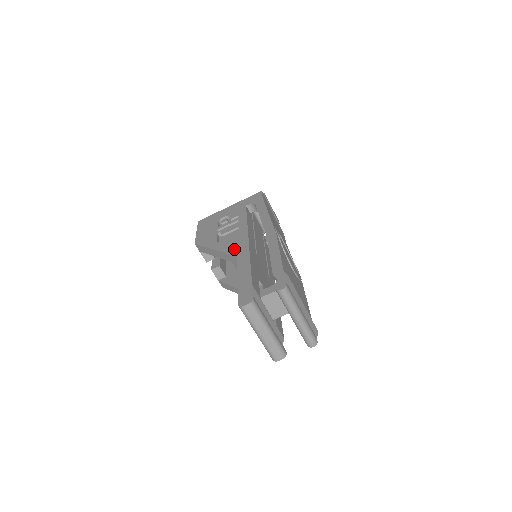
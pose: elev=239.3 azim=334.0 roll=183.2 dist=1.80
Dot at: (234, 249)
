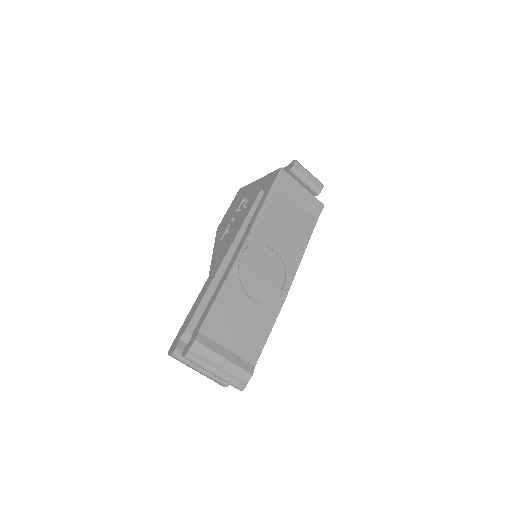
Dot at: (214, 264)
